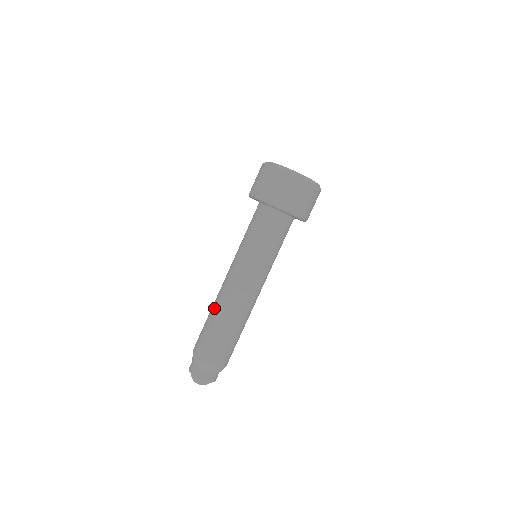
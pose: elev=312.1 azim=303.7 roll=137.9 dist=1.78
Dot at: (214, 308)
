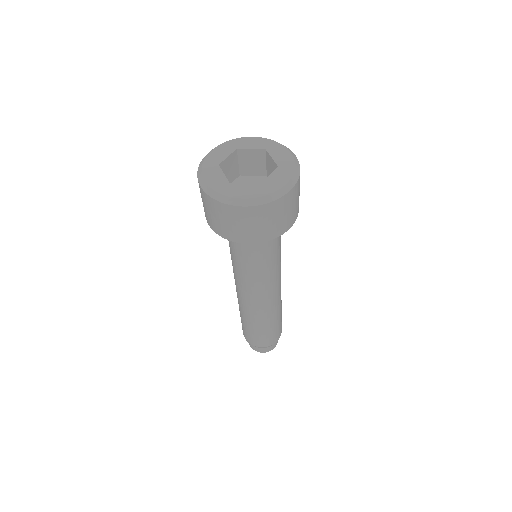
Dot at: (255, 320)
